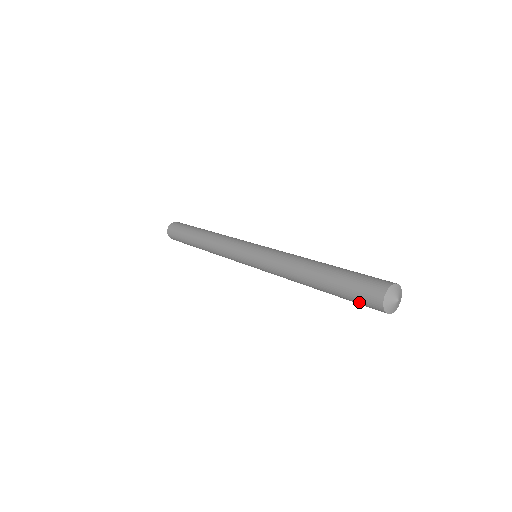
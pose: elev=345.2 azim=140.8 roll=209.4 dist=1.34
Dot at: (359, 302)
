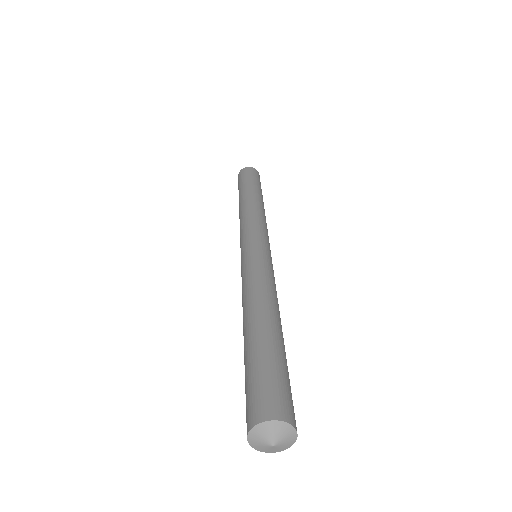
Dot at: occluded
